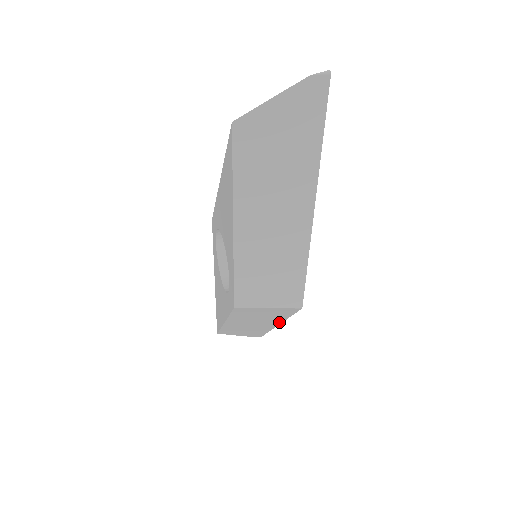
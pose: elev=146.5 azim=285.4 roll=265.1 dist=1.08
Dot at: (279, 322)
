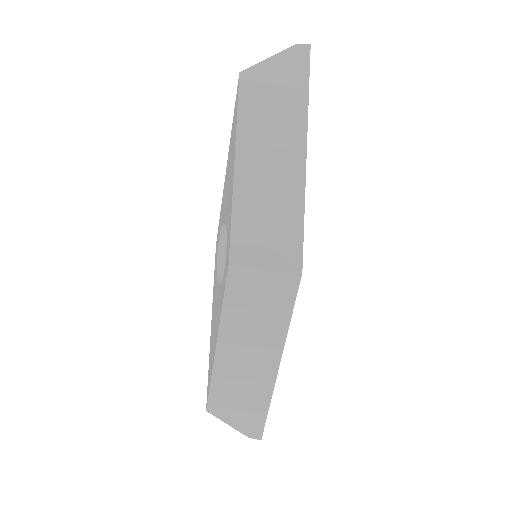
Dot at: (280, 348)
